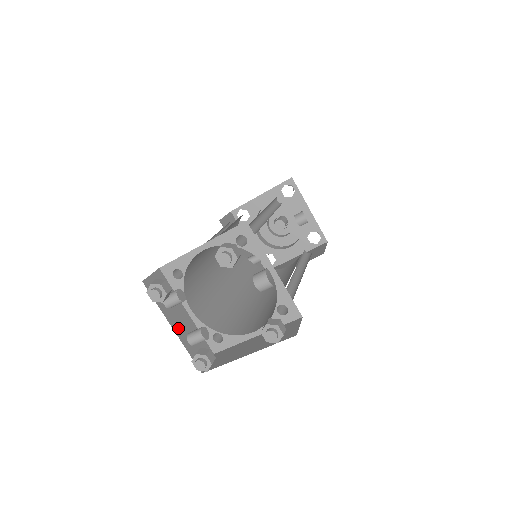
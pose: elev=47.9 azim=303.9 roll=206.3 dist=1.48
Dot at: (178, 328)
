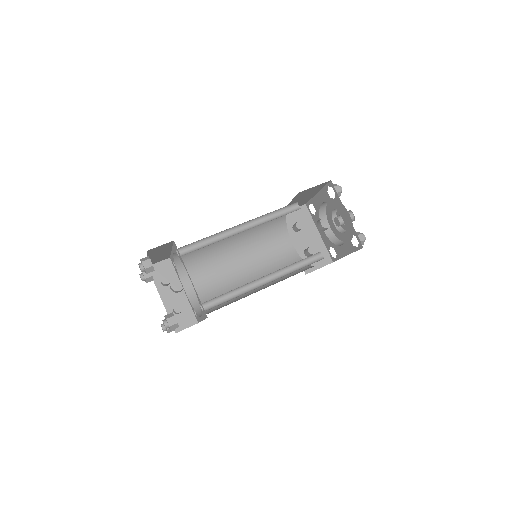
Dot at: (167, 300)
